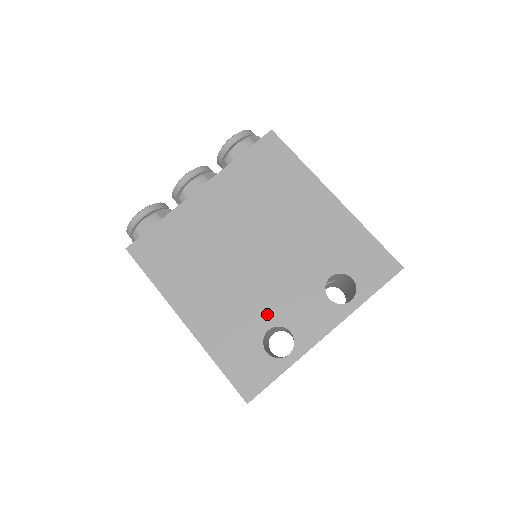
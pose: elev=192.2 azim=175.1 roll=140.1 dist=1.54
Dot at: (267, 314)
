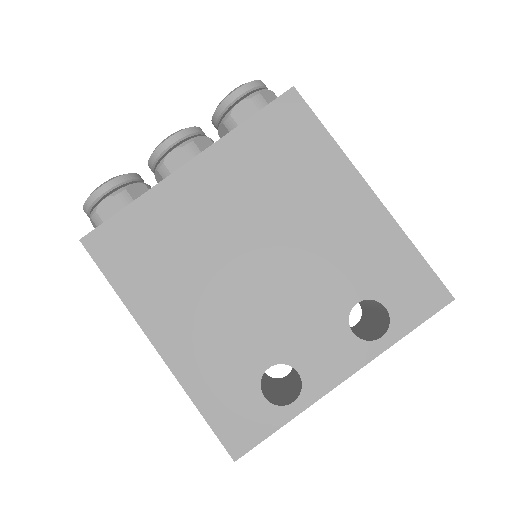
Dot at: (269, 346)
